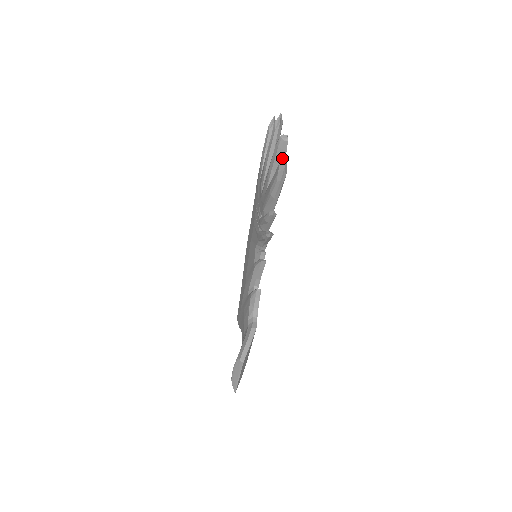
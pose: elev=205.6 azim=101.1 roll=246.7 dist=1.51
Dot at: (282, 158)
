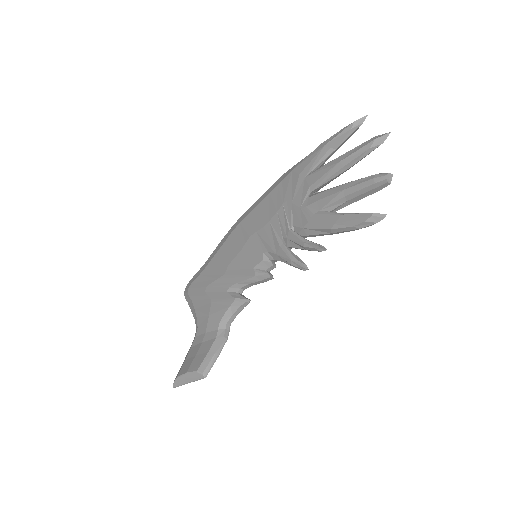
Dot at: (367, 194)
